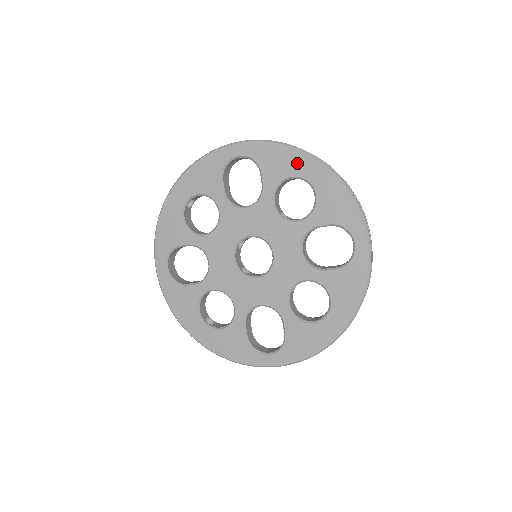
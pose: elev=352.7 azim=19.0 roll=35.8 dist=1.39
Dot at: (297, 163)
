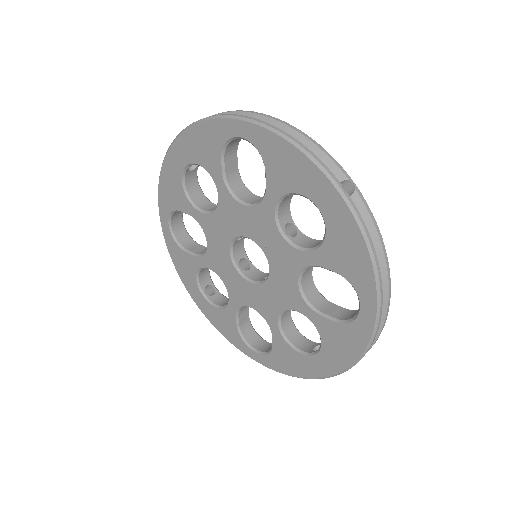
Dot at: (309, 180)
